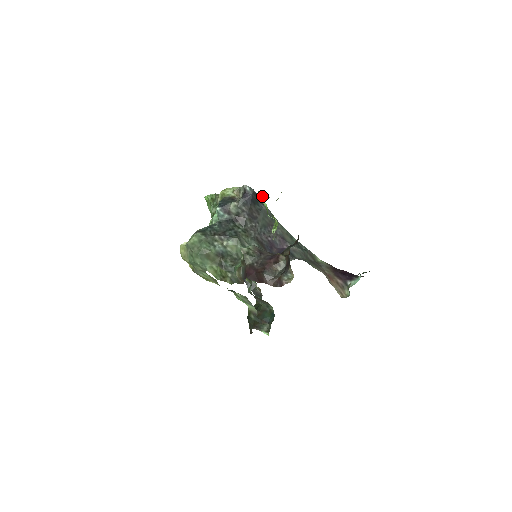
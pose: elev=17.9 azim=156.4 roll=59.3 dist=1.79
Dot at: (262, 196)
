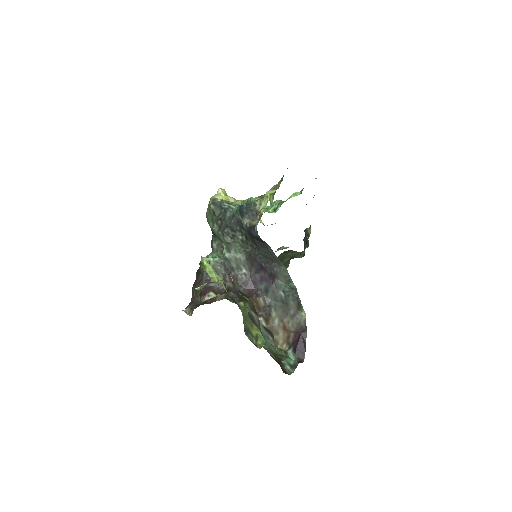
Dot at: (202, 266)
